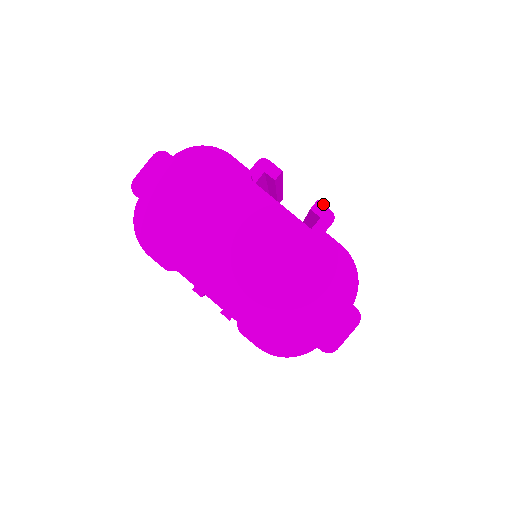
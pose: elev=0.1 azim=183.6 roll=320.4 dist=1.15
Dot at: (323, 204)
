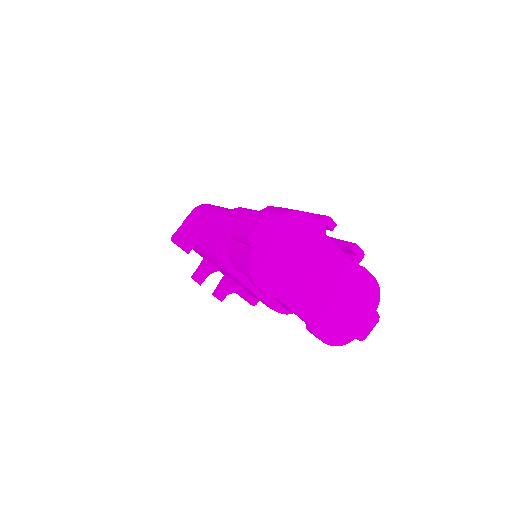
Dot at: occluded
